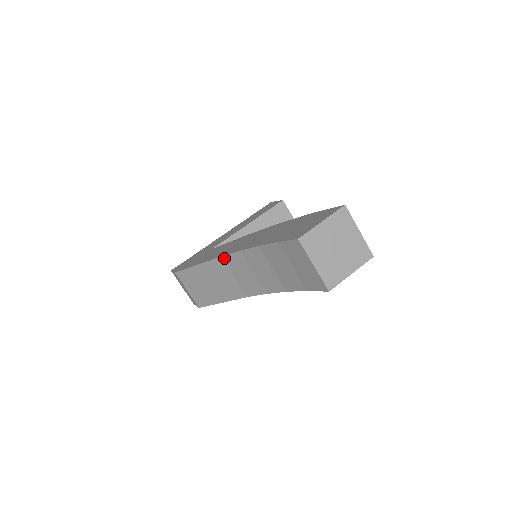
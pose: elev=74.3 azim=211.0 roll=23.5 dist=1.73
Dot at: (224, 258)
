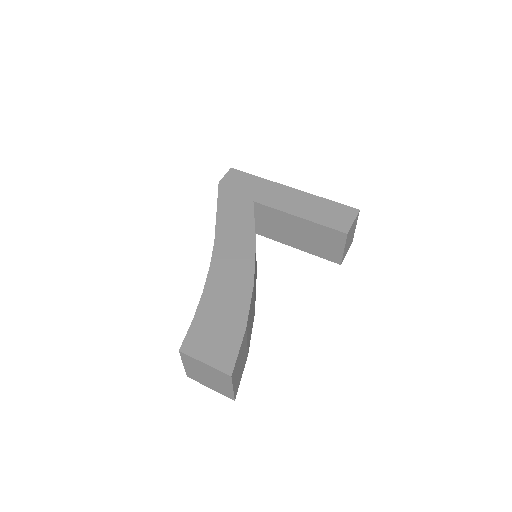
Dot at: (214, 245)
